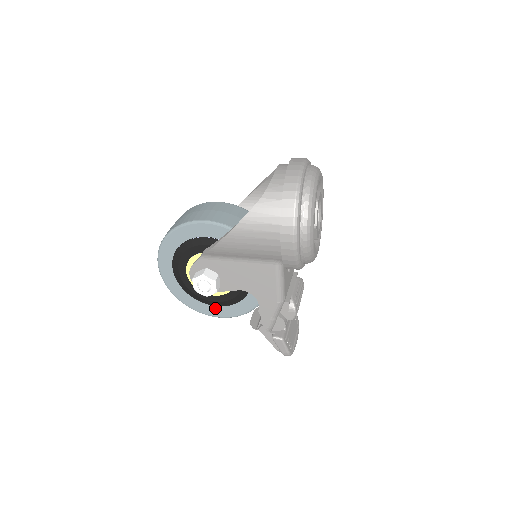
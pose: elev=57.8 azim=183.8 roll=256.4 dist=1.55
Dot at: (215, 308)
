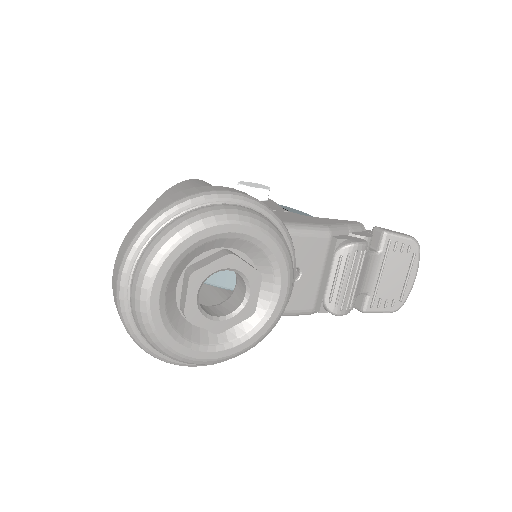
Dot at: occluded
